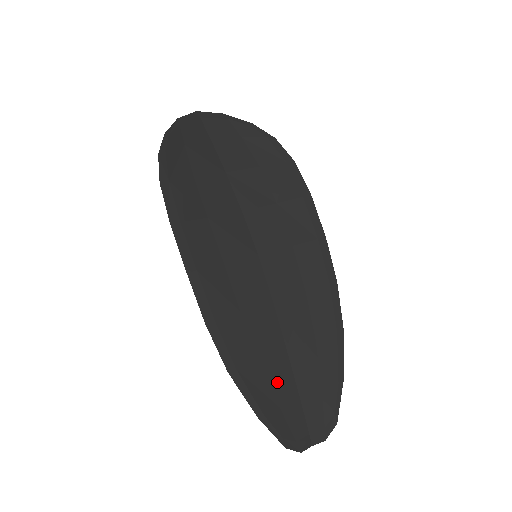
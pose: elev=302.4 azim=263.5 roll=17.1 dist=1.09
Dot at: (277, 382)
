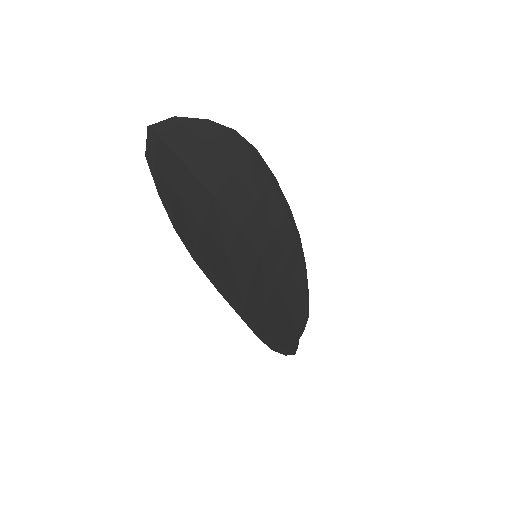
Dot at: (286, 327)
